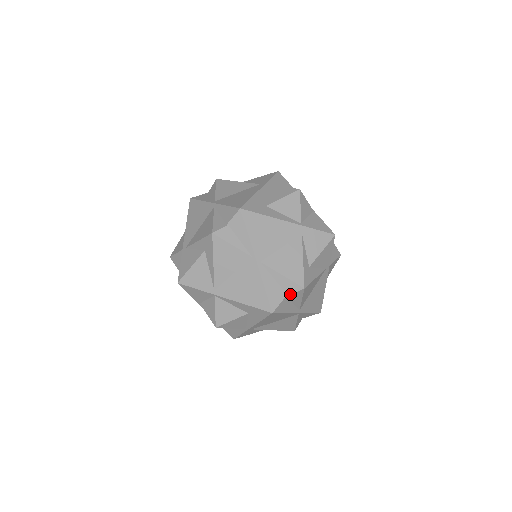
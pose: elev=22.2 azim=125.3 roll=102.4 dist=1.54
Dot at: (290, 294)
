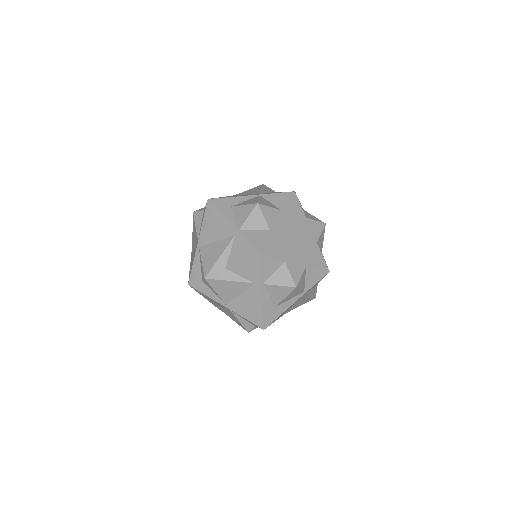
Dot at: occluded
